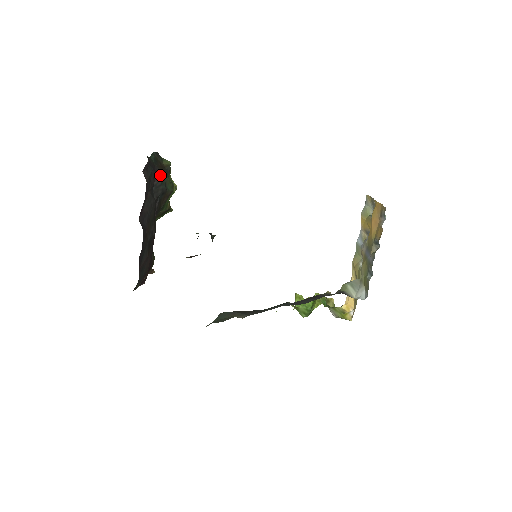
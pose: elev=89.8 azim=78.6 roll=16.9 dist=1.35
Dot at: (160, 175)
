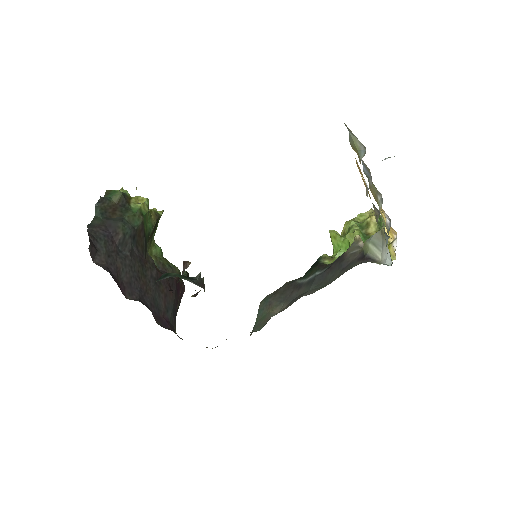
Dot at: (117, 228)
